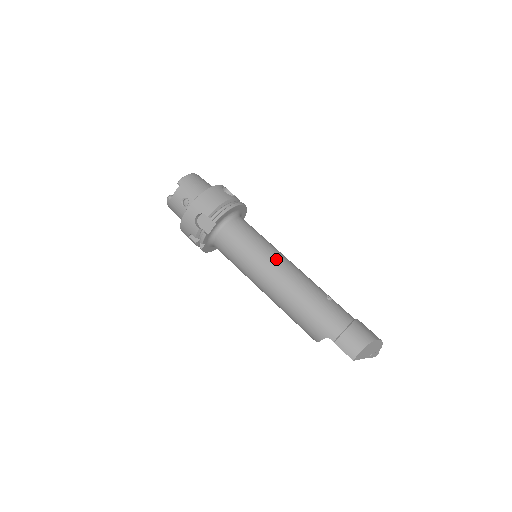
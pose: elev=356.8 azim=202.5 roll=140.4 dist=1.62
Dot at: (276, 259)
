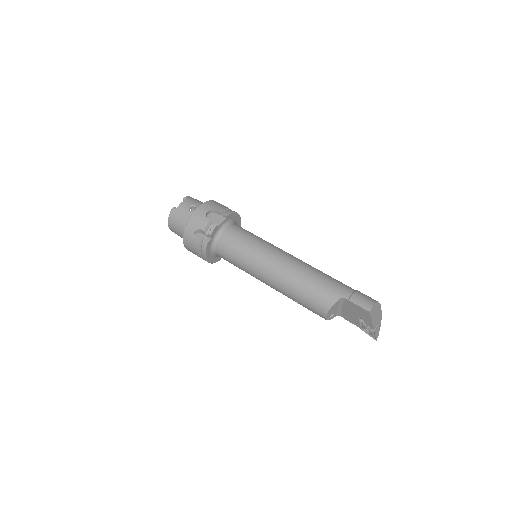
Dot at: (280, 249)
